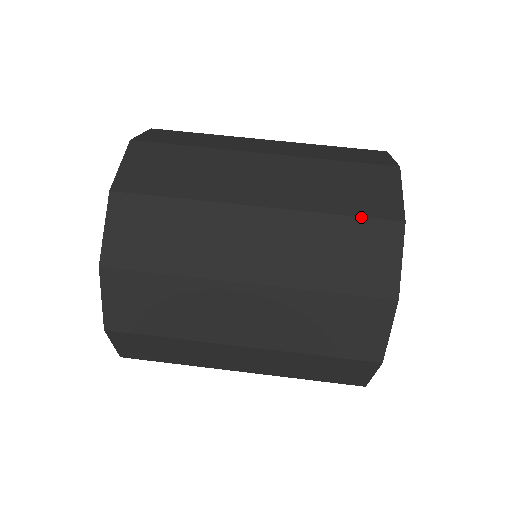
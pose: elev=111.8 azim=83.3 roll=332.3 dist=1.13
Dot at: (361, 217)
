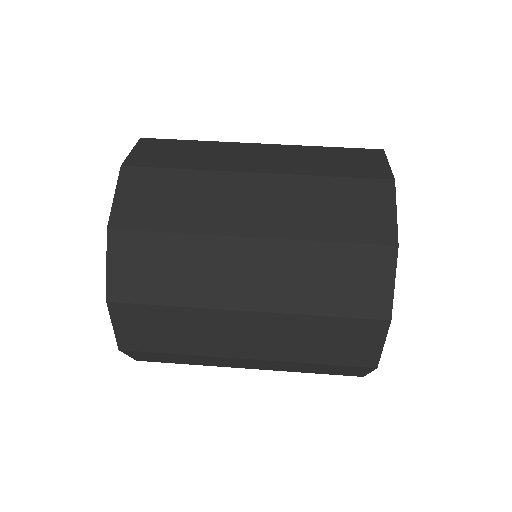
Dot at: (355, 243)
